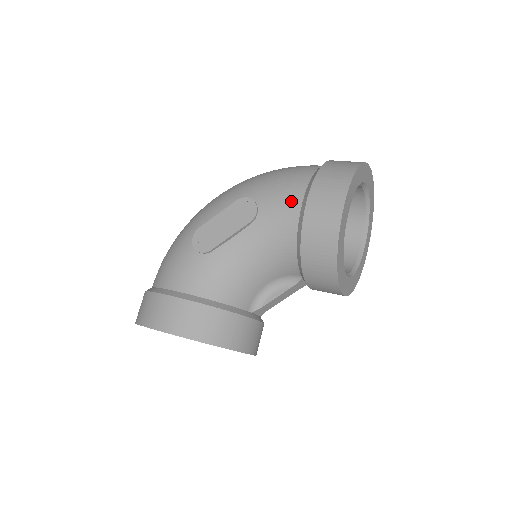
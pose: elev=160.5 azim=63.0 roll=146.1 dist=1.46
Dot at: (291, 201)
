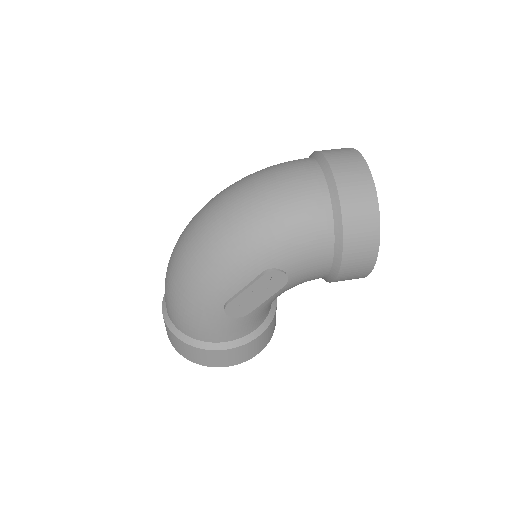
Dot at: (321, 262)
